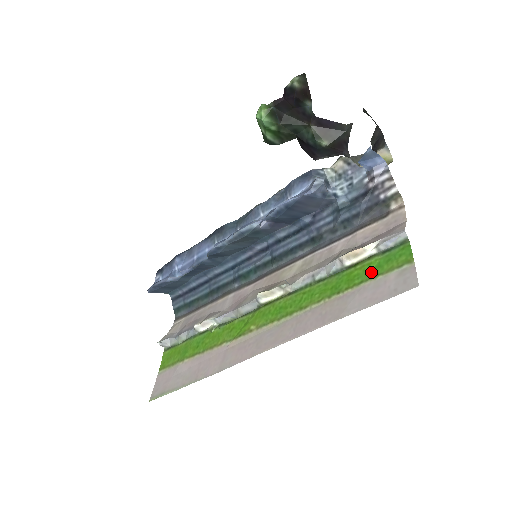
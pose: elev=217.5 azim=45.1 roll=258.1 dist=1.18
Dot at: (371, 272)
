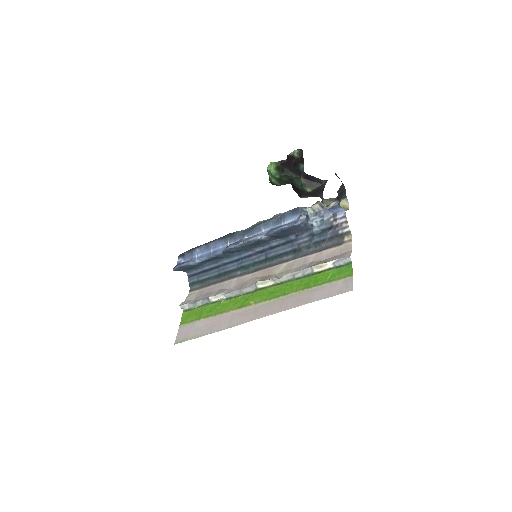
Dot at: (329, 278)
